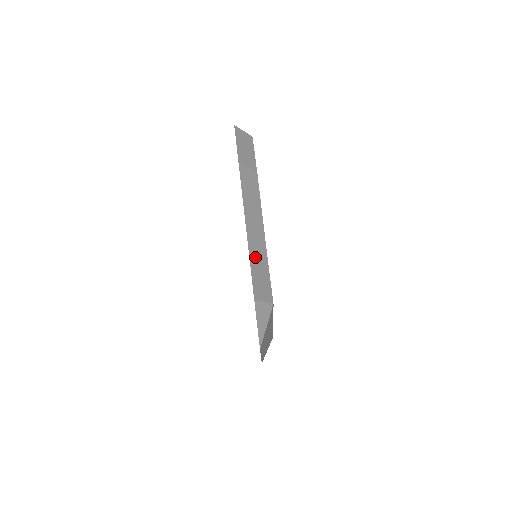
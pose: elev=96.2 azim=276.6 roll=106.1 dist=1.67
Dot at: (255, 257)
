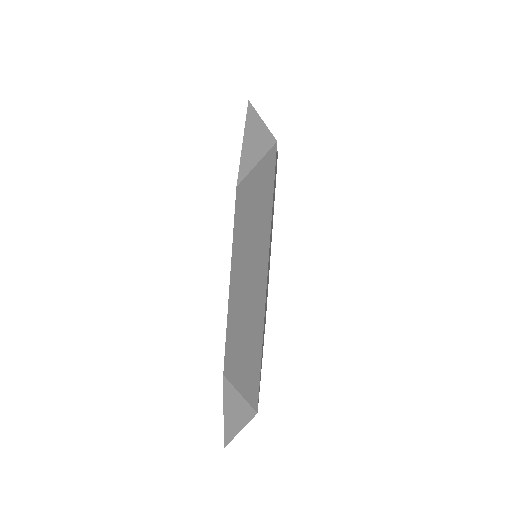
Dot at: occluded
